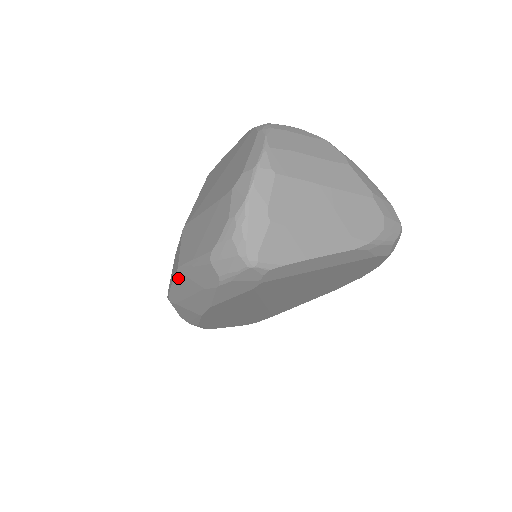
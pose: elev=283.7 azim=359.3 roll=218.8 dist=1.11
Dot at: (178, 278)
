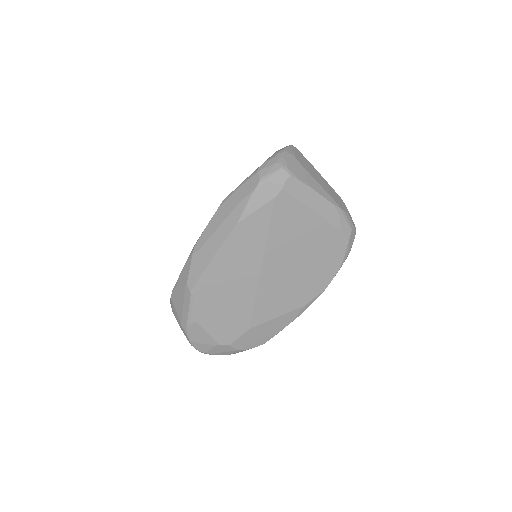
Dot at: (219, 210)
